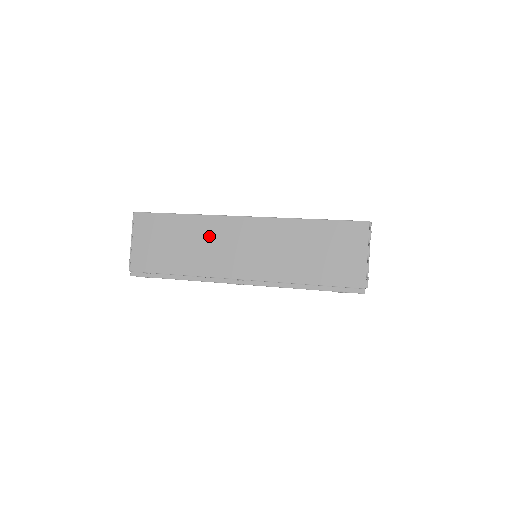
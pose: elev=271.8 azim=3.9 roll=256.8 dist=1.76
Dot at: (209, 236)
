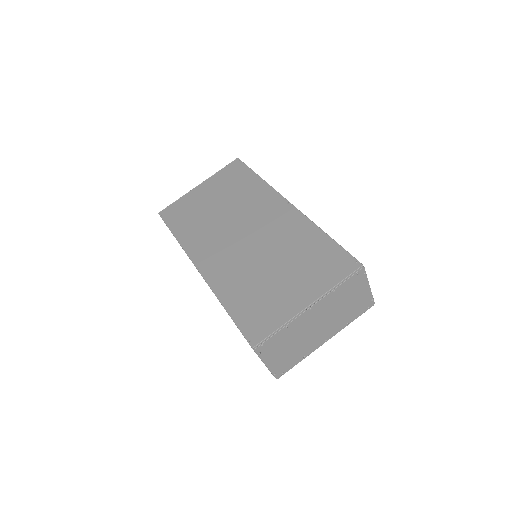
Dot at: occluded
